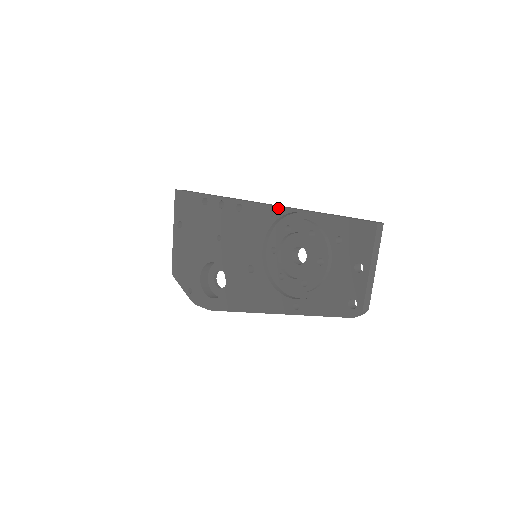
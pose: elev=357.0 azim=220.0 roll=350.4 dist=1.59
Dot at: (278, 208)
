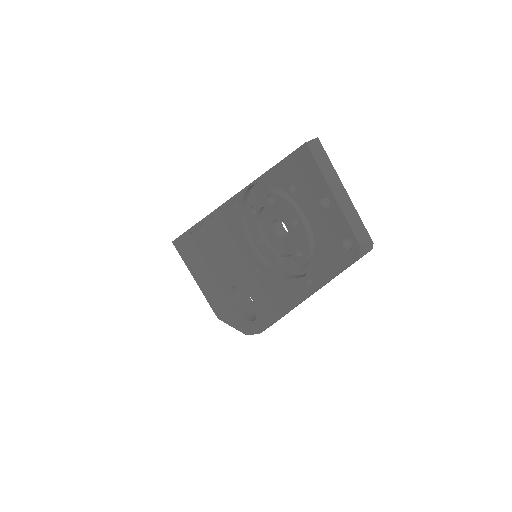
Dot at: (234, 198)
